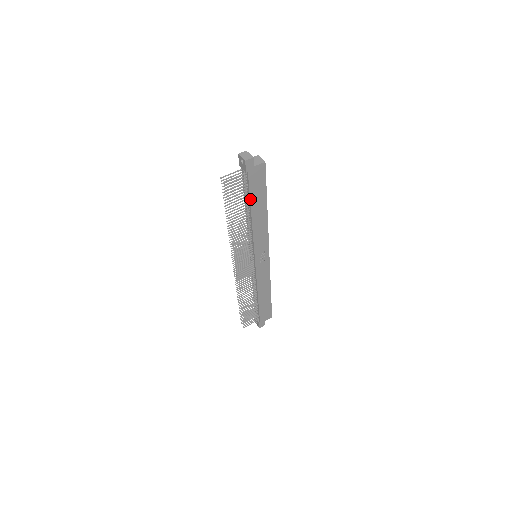
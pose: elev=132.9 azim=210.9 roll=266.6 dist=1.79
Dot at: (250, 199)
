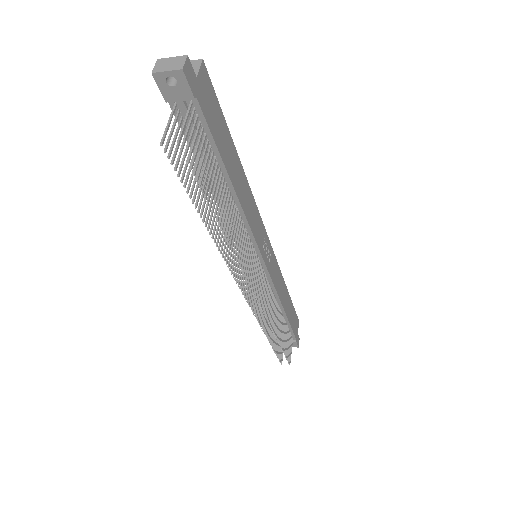
Dot at: (220, 156)
